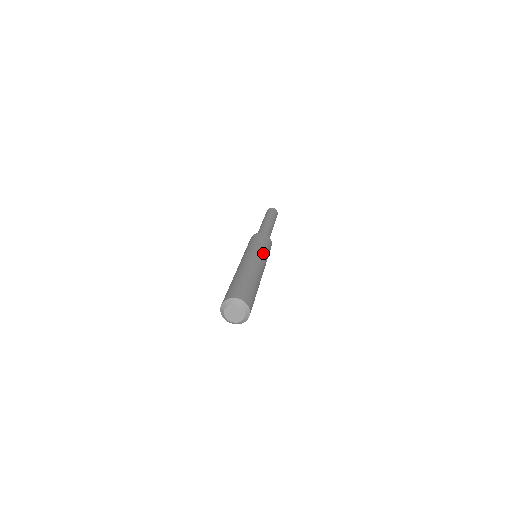
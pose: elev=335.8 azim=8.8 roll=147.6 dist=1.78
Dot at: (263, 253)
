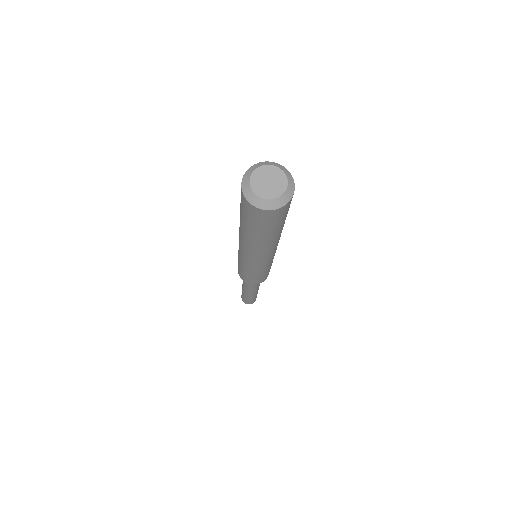
Dot at: occluded
